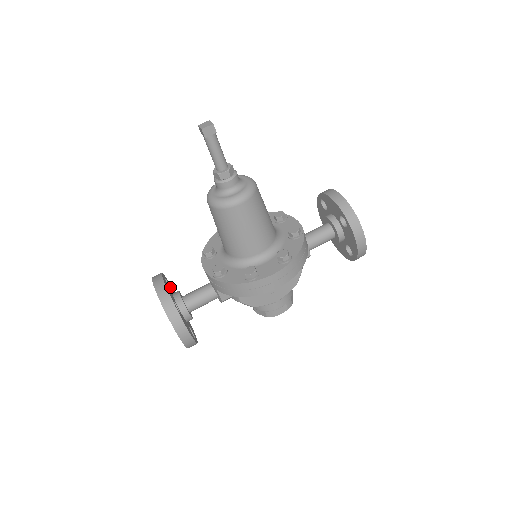
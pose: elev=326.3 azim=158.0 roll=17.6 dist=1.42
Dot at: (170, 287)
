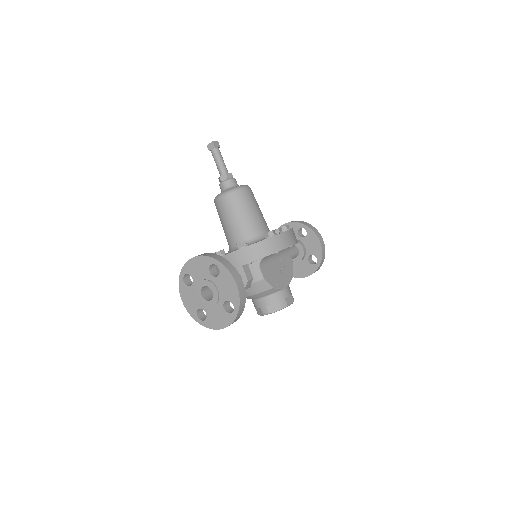
Dot at: occluded
